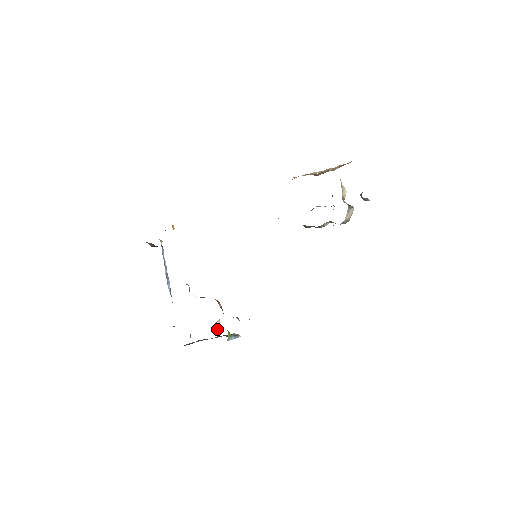
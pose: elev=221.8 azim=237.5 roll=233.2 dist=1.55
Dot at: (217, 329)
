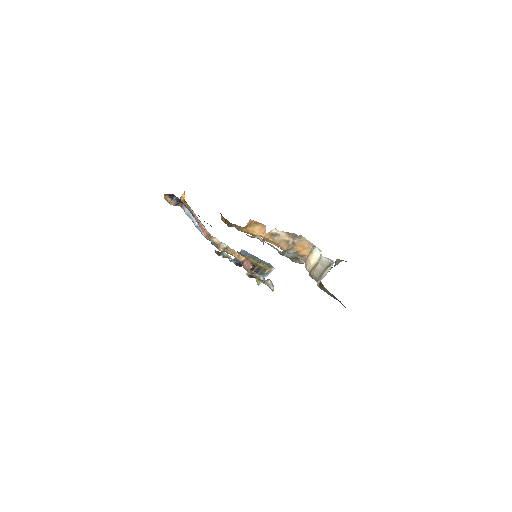
Dot at: (252, 267)
